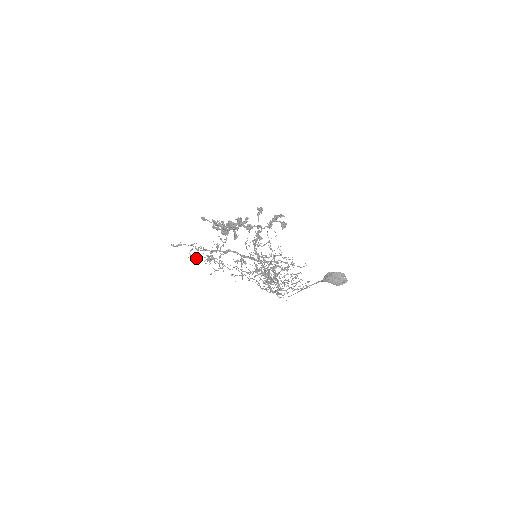
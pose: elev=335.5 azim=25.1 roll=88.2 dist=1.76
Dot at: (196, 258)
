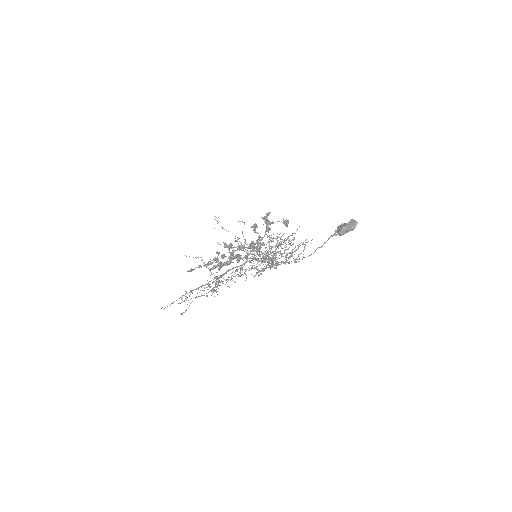
Dot at: (186, 298)
